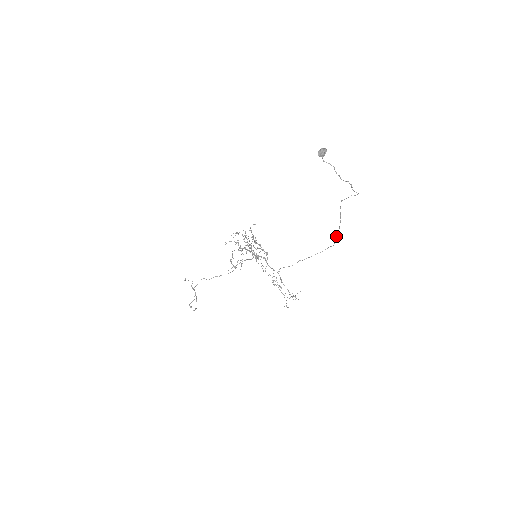
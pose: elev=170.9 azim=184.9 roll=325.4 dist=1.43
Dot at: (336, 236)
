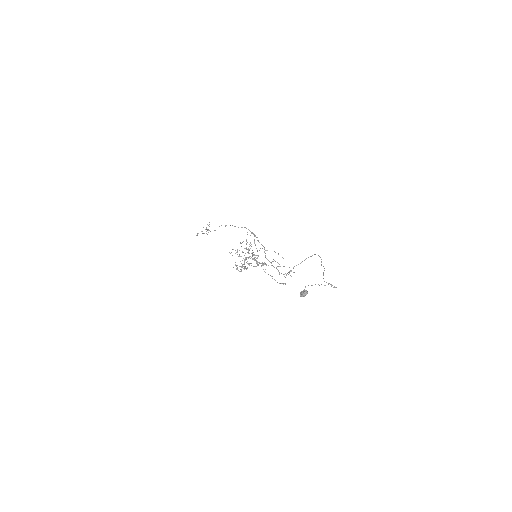
Dot at: occluded
